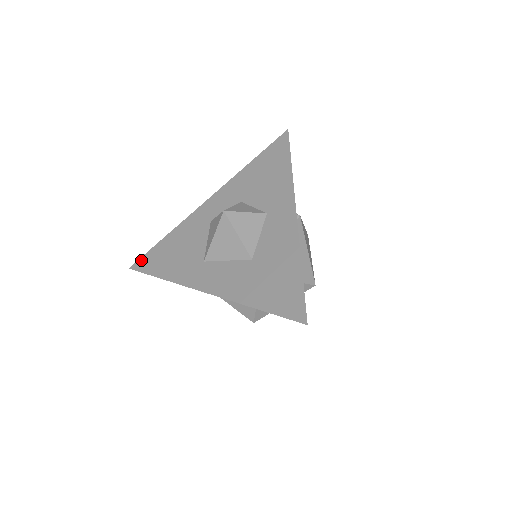
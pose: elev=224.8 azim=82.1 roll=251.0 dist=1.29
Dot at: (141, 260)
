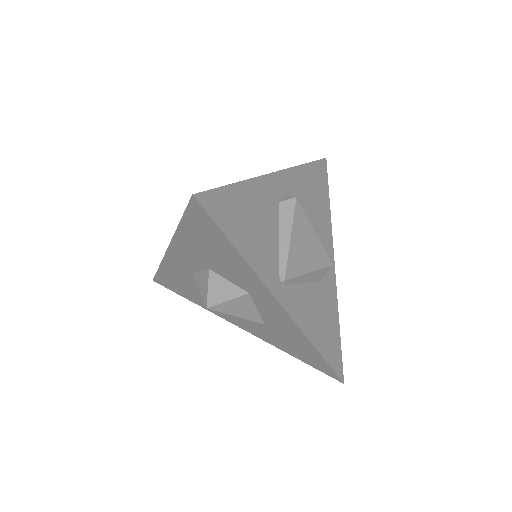
Dot at: (157, 279)
